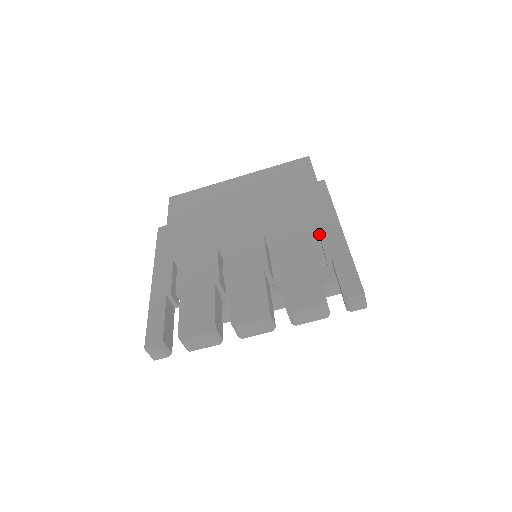
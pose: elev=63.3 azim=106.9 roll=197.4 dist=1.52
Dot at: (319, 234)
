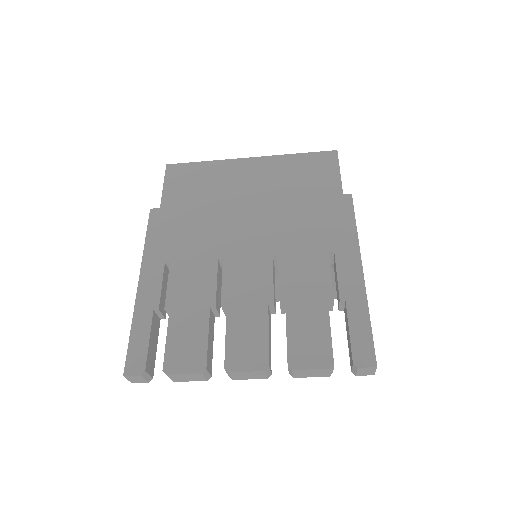
Dot at: (336, 271)
